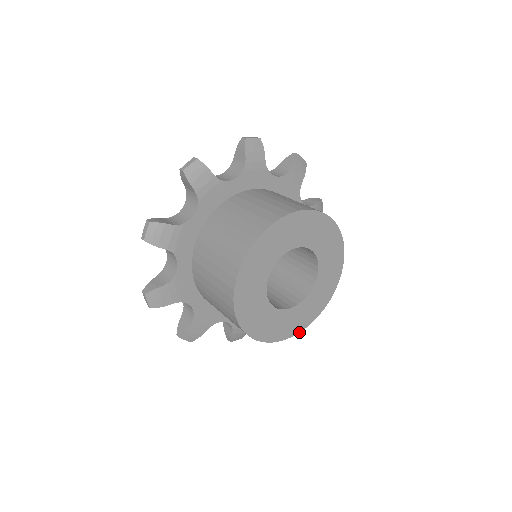
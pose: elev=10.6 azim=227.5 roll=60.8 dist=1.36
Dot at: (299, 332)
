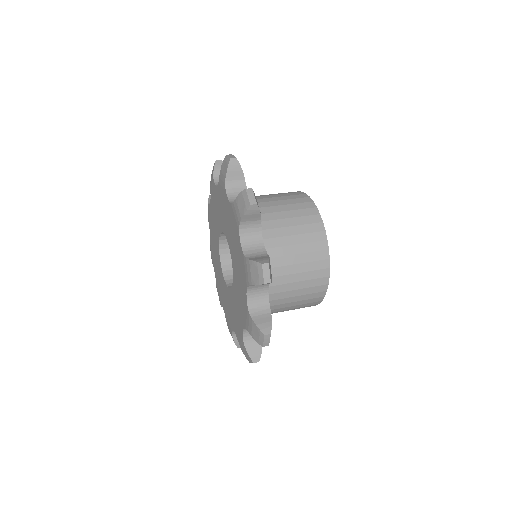
Dot at: occluded
